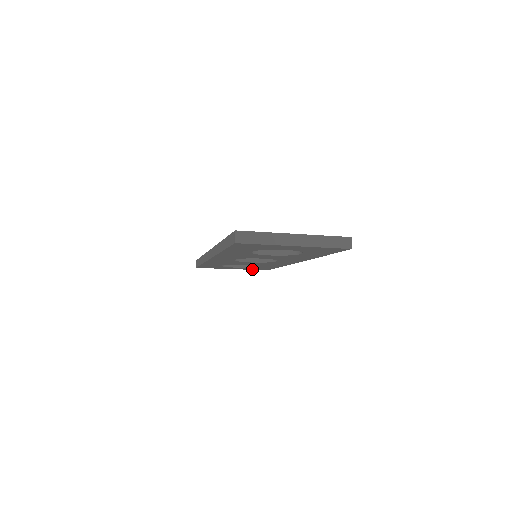
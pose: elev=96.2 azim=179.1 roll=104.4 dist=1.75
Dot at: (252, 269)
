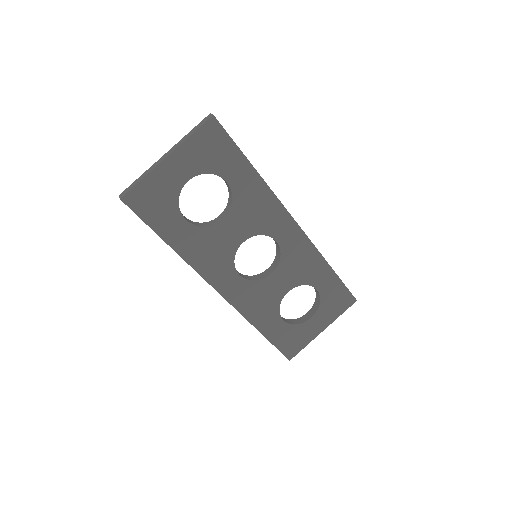
Dot at: (338, 312)
